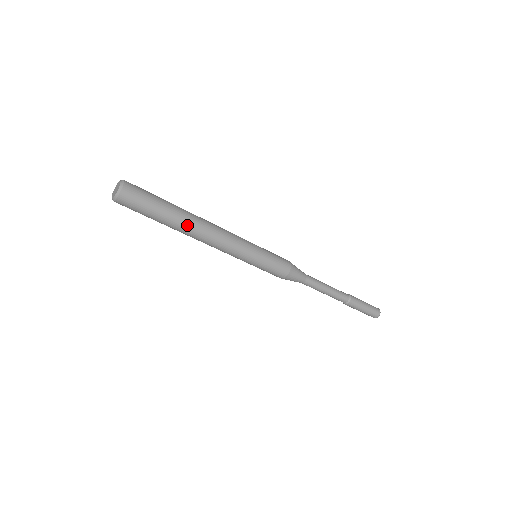
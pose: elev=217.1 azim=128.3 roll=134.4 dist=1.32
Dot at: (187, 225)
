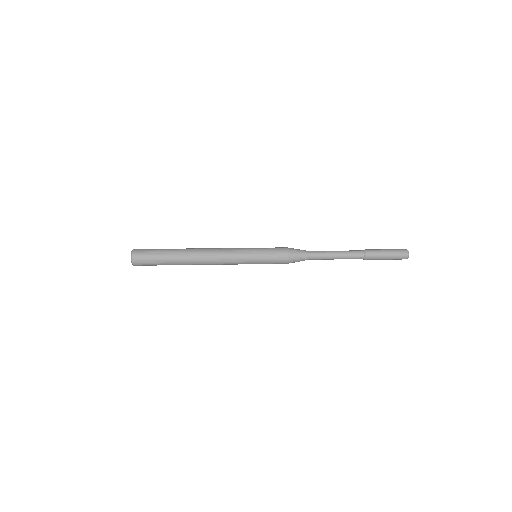
Dot at: occluded
